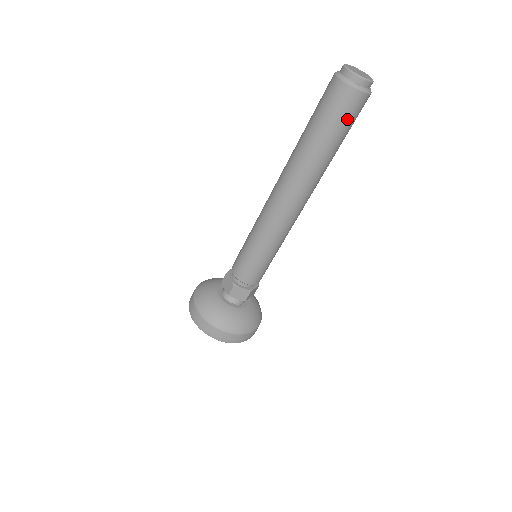
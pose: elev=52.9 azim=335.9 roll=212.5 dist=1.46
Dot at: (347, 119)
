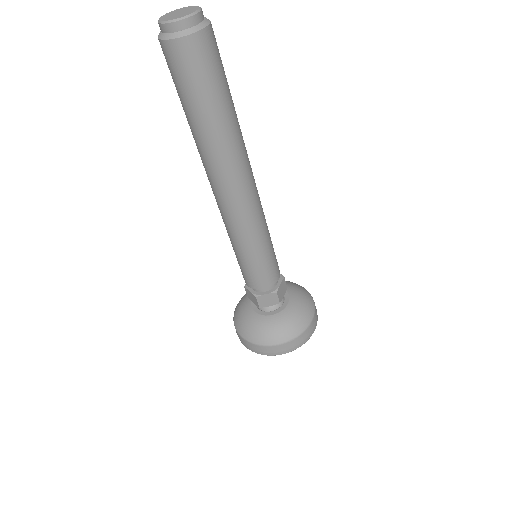
Dot at: (181, 79)
